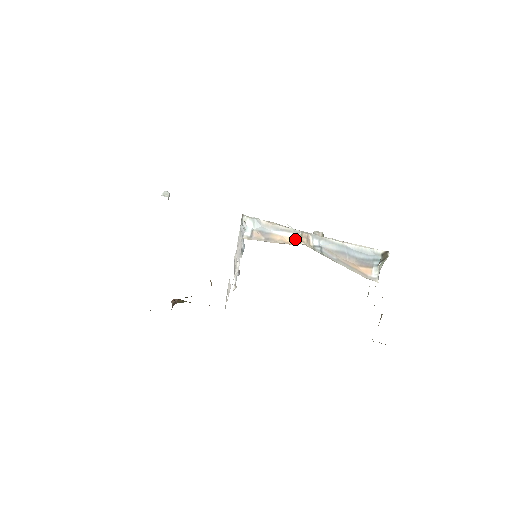
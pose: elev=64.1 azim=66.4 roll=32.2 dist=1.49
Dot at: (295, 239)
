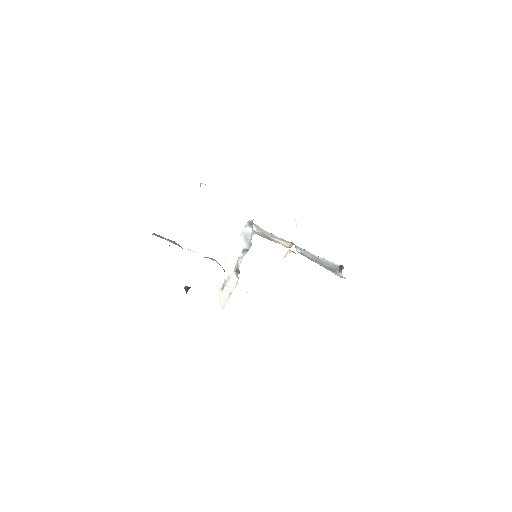
Dot at: (286, 245)
